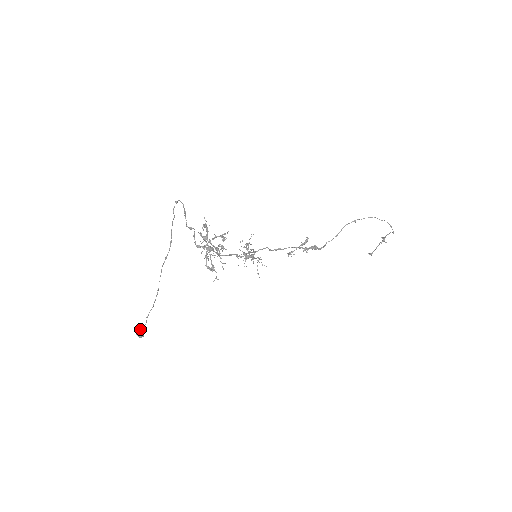
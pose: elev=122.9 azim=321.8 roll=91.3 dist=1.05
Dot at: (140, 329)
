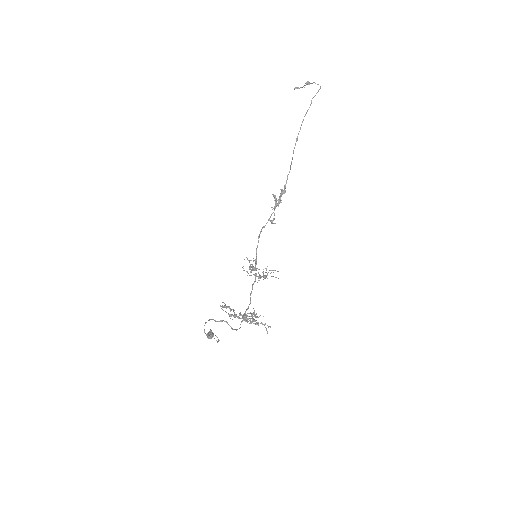
Dot at: (210, 336)
